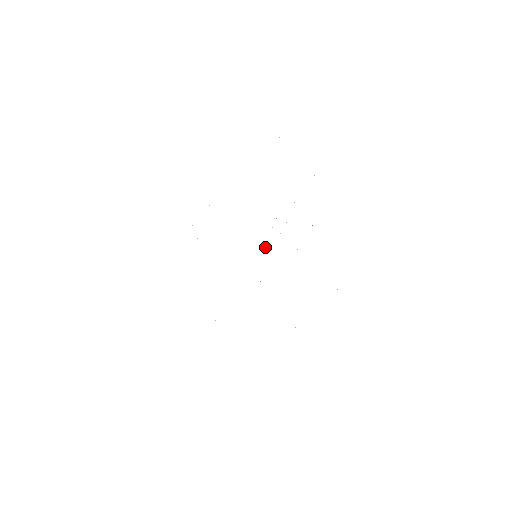
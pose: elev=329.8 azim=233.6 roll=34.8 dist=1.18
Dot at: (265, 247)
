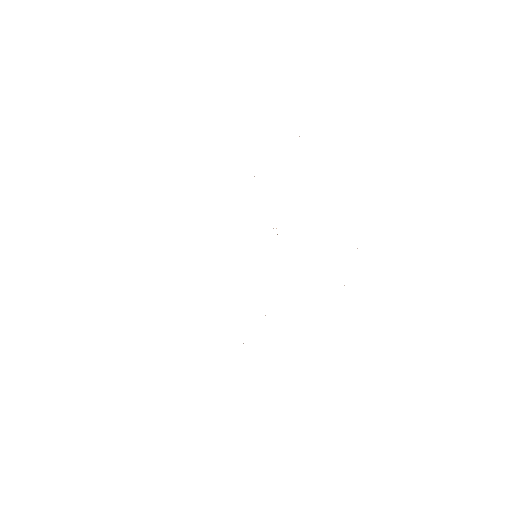
Dot at: occluded
